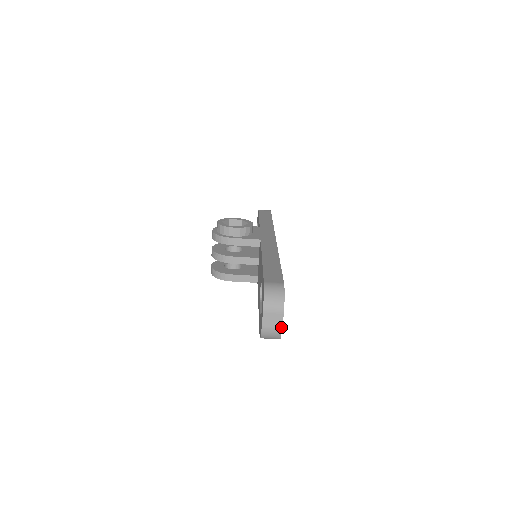
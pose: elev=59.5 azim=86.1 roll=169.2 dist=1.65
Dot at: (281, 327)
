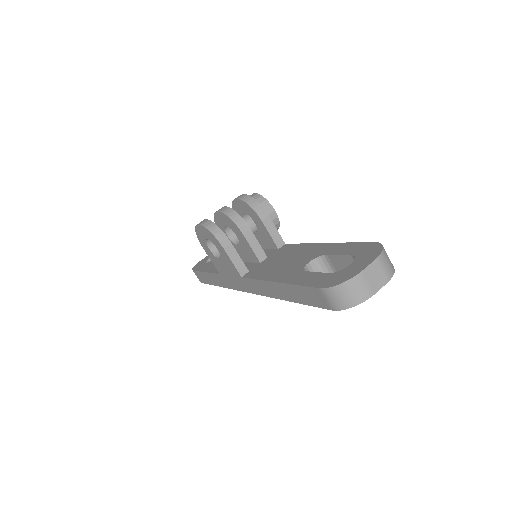
Dot at: (374, 293)
